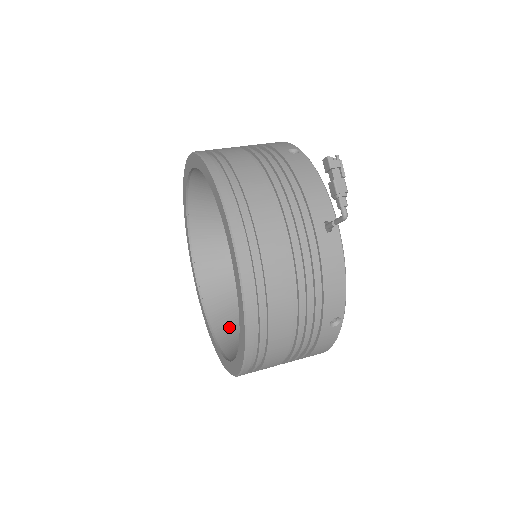
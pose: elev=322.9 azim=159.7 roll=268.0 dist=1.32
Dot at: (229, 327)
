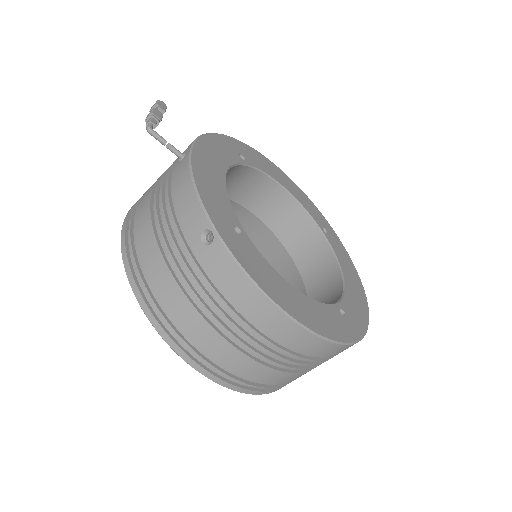
Dot at: occluded
